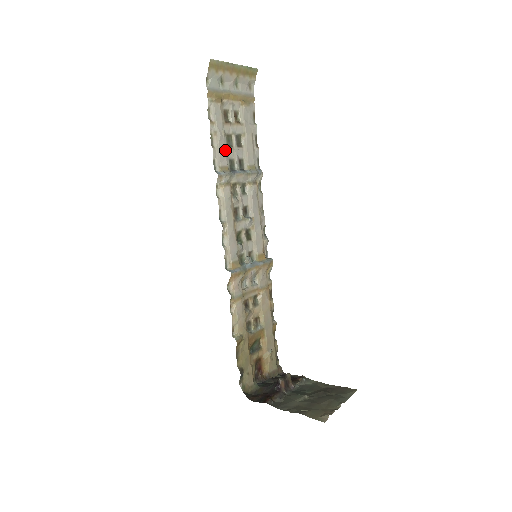
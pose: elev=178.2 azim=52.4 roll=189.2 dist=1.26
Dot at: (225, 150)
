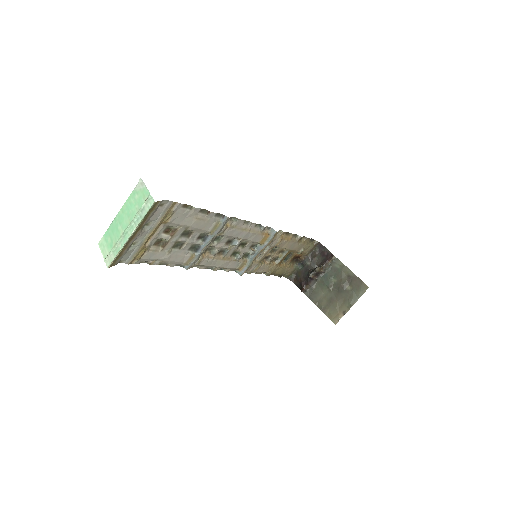
Dot at: (179, 254)
